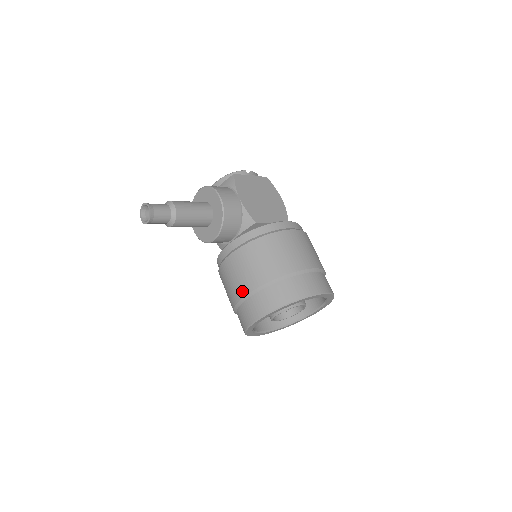
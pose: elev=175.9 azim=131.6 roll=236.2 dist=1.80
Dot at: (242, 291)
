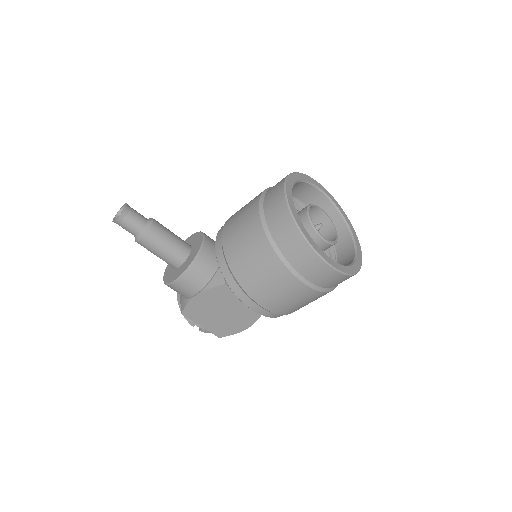
Dot at: (255, 202)
